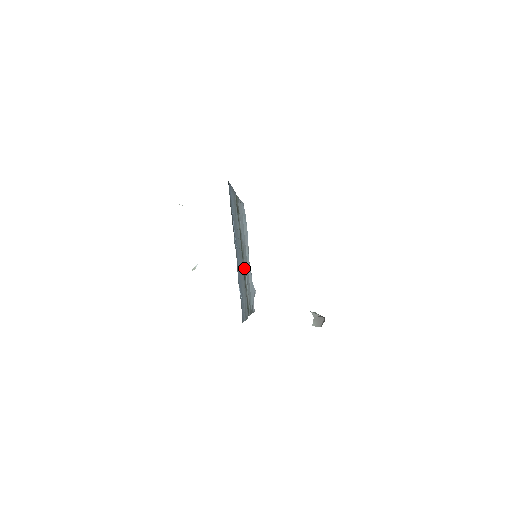
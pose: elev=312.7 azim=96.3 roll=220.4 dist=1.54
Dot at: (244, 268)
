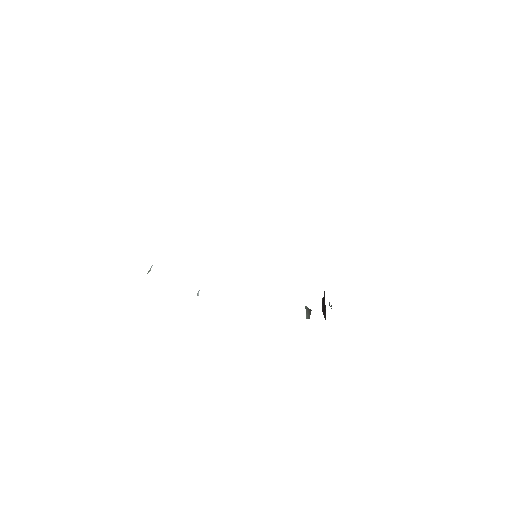
Dot at: occluded
